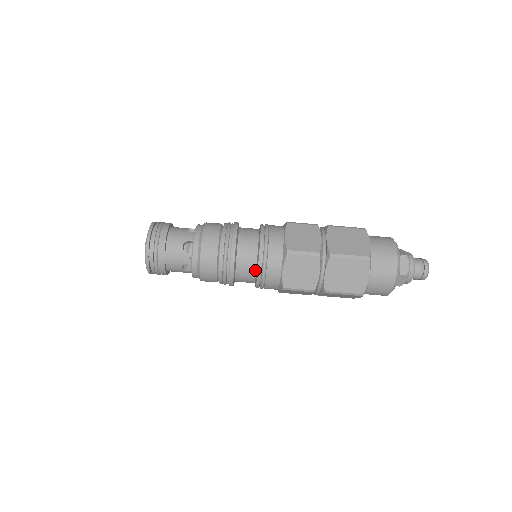
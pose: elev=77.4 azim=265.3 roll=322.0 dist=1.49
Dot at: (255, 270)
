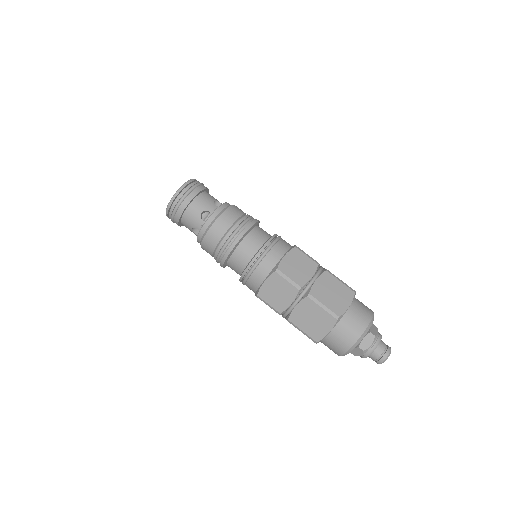
Dot at: (245, 267)
